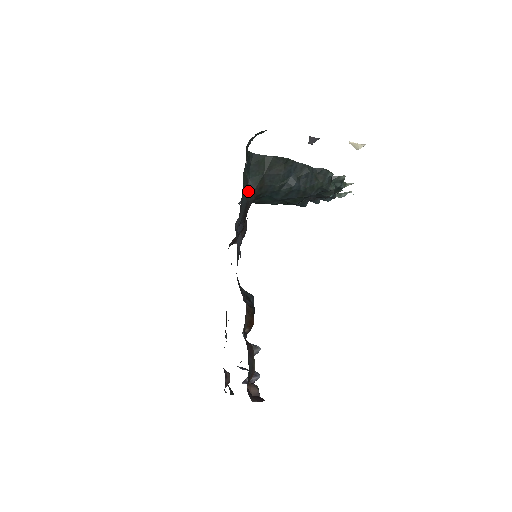
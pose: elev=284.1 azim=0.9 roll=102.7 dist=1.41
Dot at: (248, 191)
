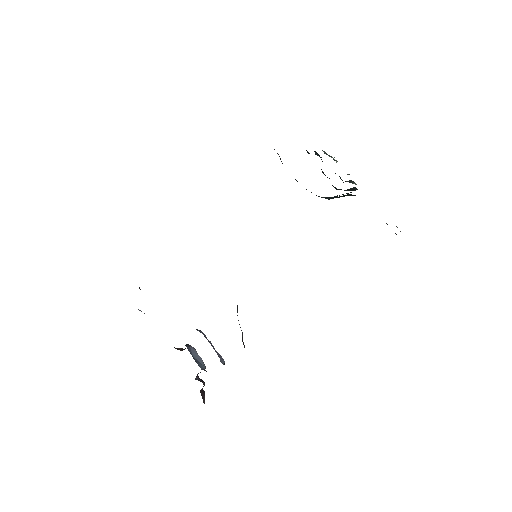
Dot at: occluded
